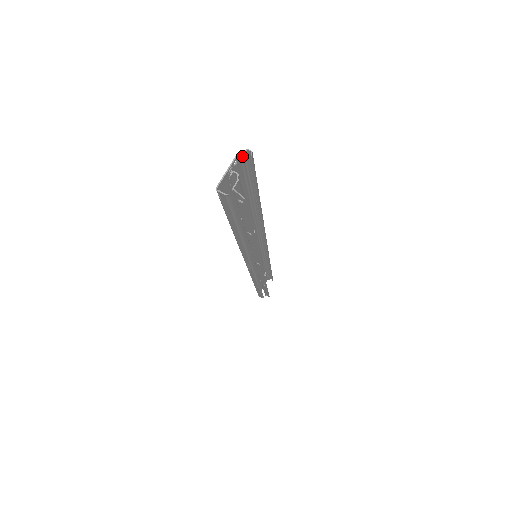
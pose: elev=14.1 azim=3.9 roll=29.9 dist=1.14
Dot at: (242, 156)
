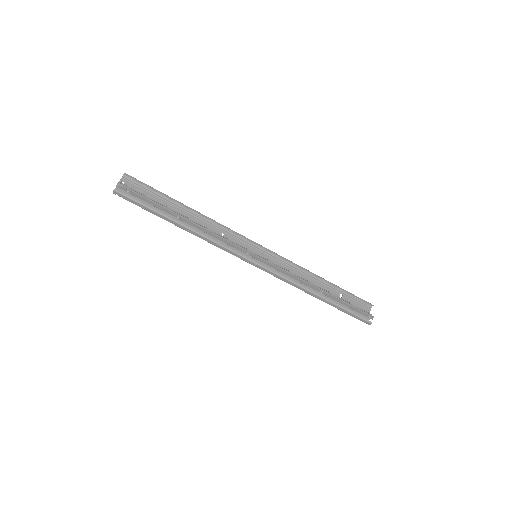
Dot at: (126, 179)
